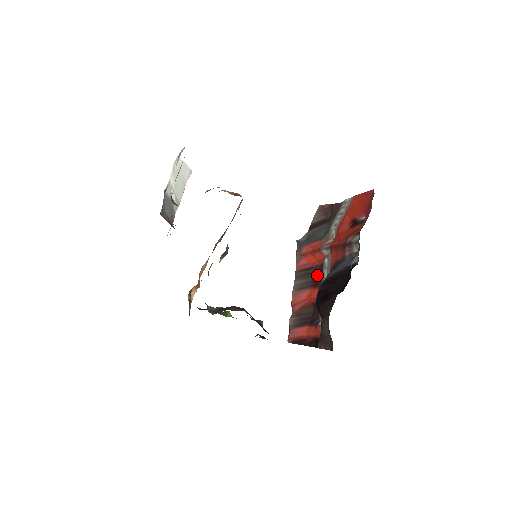
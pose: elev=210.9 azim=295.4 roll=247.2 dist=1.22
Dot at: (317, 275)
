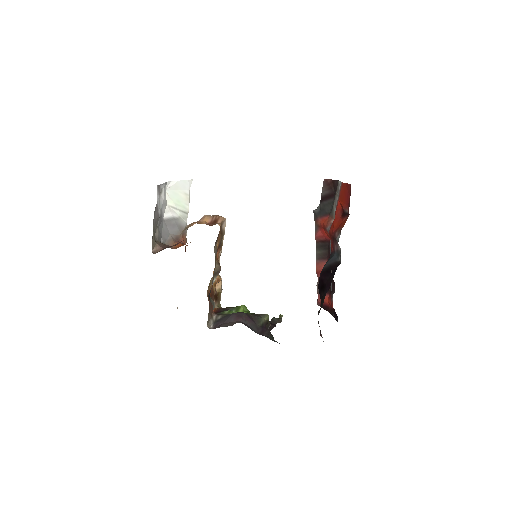
Dot at: occluded
